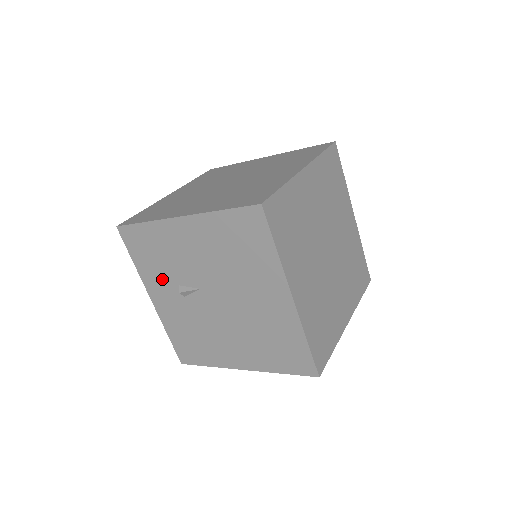
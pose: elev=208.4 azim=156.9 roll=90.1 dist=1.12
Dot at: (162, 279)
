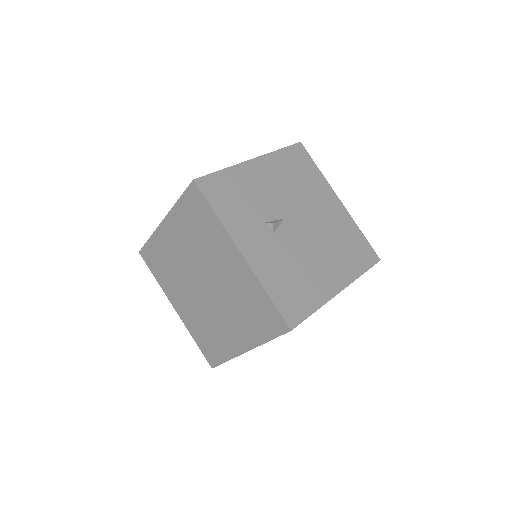
Dot at: (249, 222)
